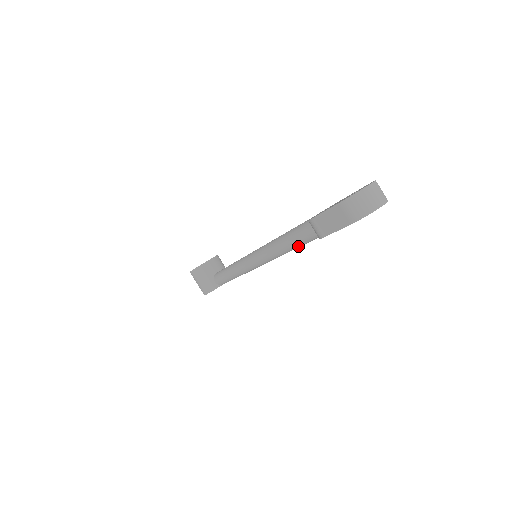
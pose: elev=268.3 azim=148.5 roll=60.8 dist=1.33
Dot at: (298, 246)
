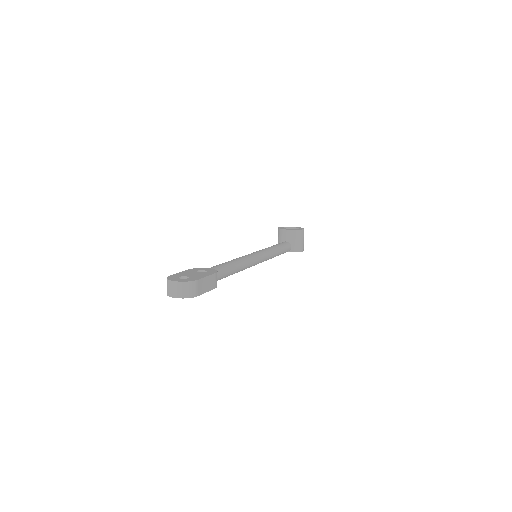
Dot at: occluded
